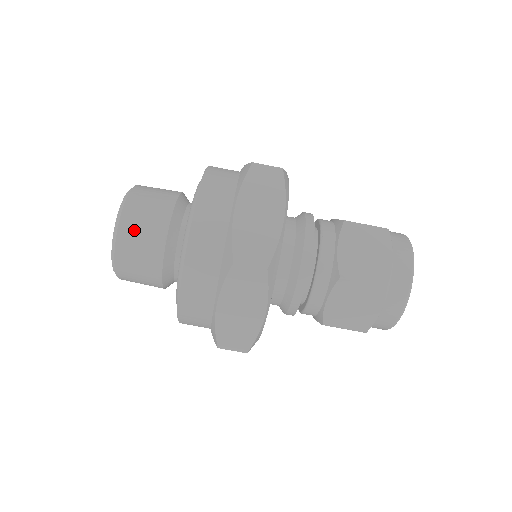
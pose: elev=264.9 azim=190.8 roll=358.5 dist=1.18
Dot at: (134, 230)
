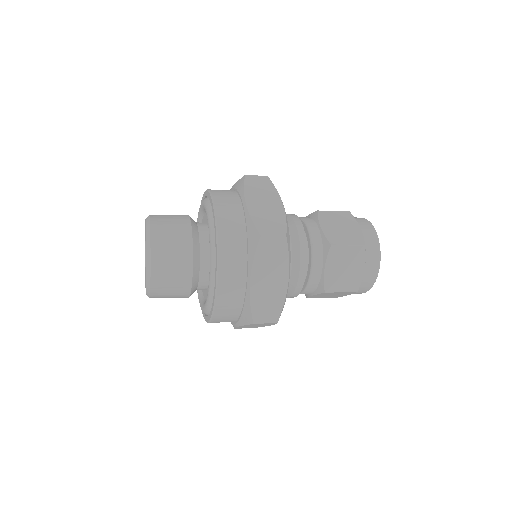
Dot at: (164, 285)
